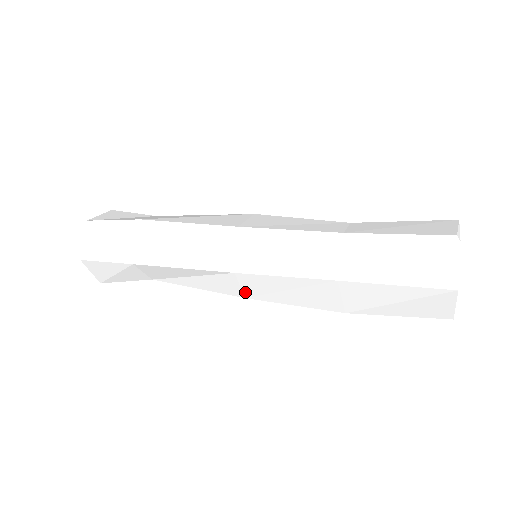
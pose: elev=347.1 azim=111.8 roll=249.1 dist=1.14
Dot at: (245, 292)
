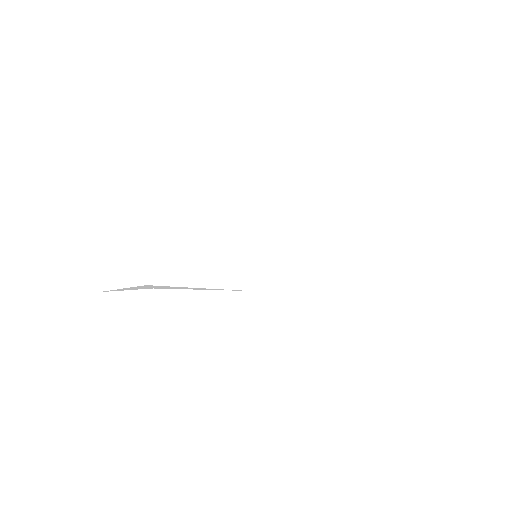
Dot at: (253, 282)
